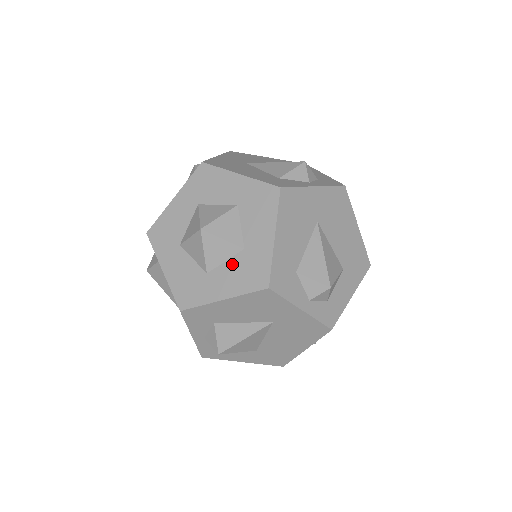
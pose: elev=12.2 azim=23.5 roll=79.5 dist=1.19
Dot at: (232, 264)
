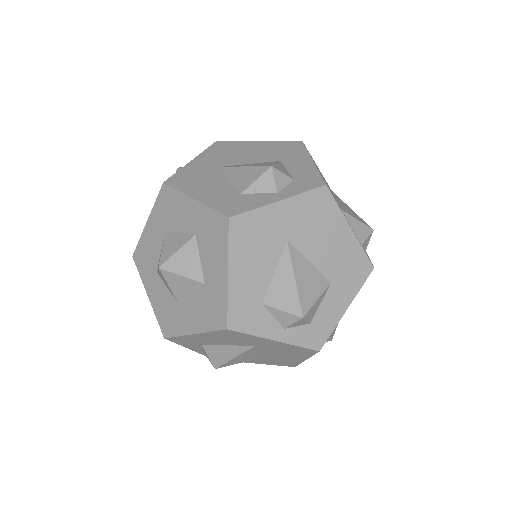
Dot at: (197, 299)
